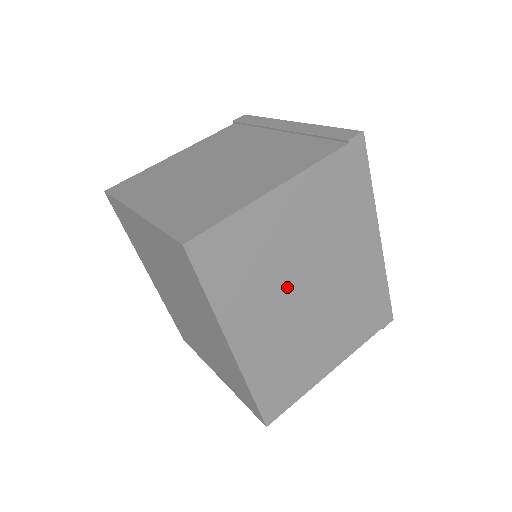
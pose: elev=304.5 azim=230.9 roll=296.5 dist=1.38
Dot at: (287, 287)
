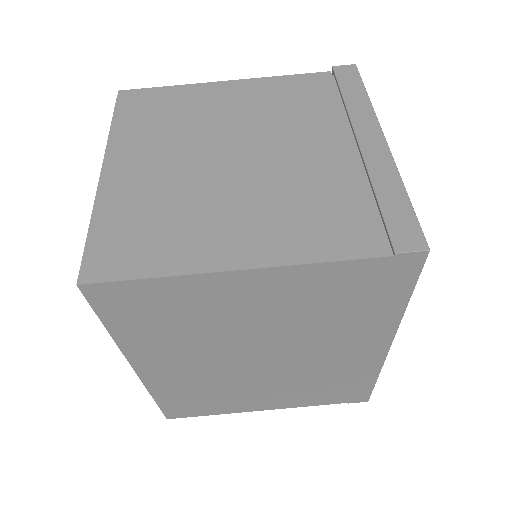
Dot at: (226, 349)
